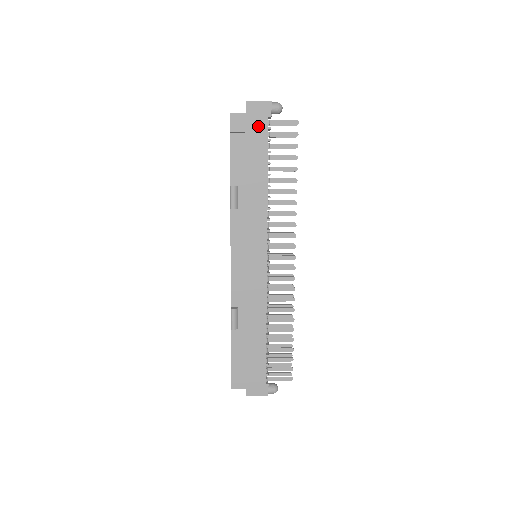
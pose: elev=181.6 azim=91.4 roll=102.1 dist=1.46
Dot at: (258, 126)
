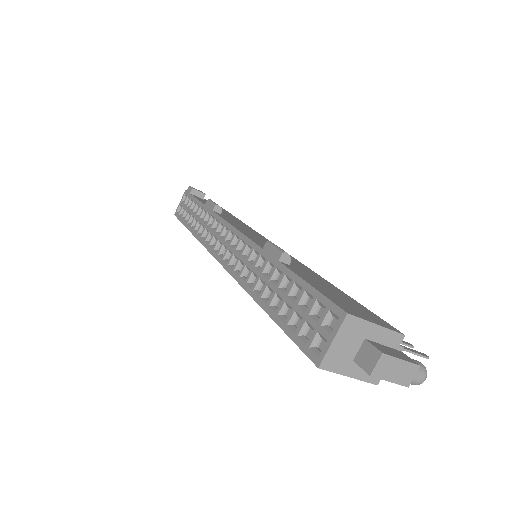
Dot at: occluded
